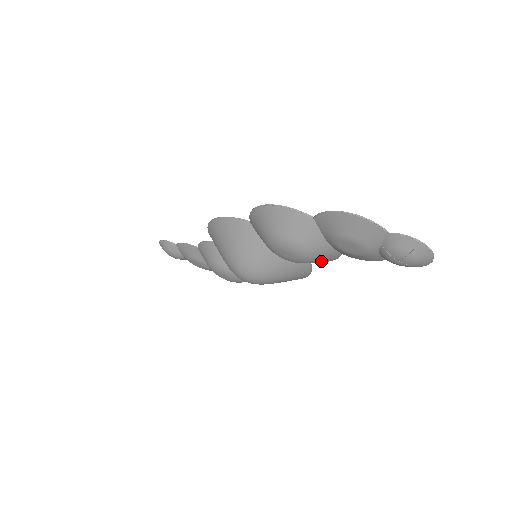
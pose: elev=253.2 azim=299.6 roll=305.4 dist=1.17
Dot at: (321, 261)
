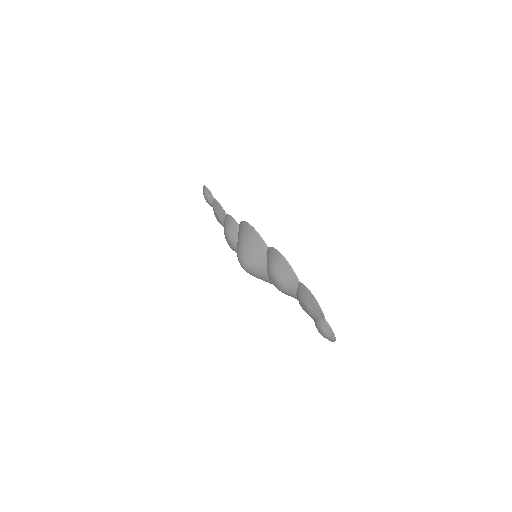
Dot at: occluded
